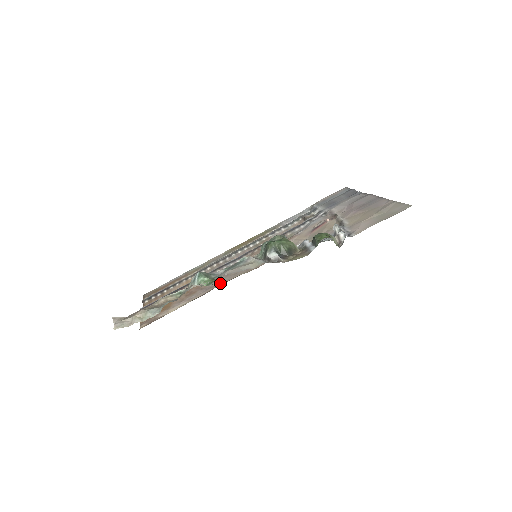
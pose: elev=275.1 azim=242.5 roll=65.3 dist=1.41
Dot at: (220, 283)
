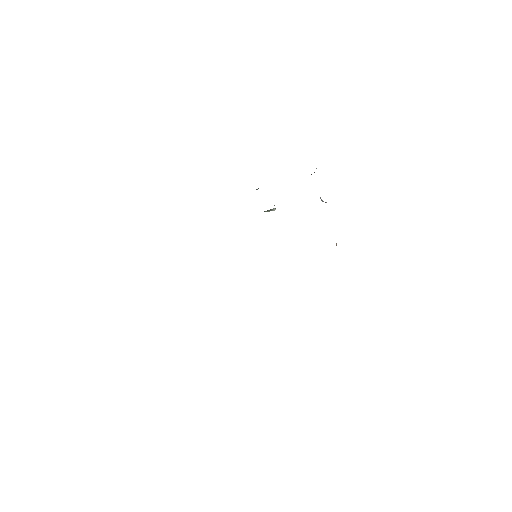
Dot at: occluded
